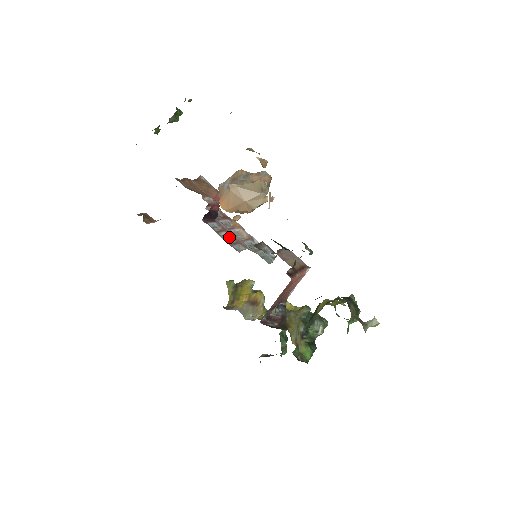
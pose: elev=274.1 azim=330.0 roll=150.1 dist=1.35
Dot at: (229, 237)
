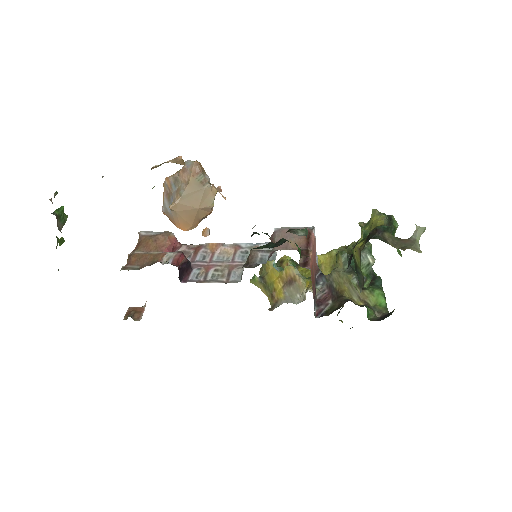
Dot at: (218, 272)
